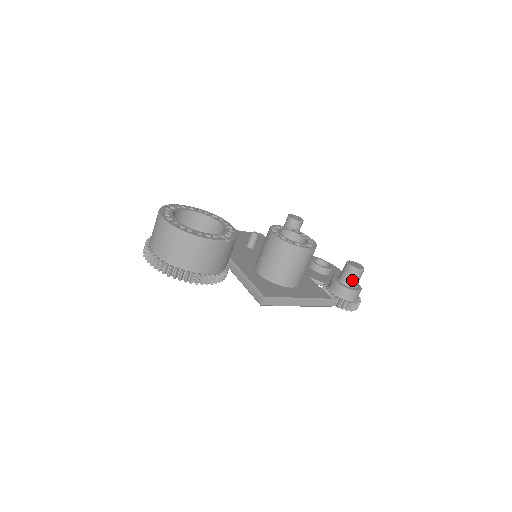
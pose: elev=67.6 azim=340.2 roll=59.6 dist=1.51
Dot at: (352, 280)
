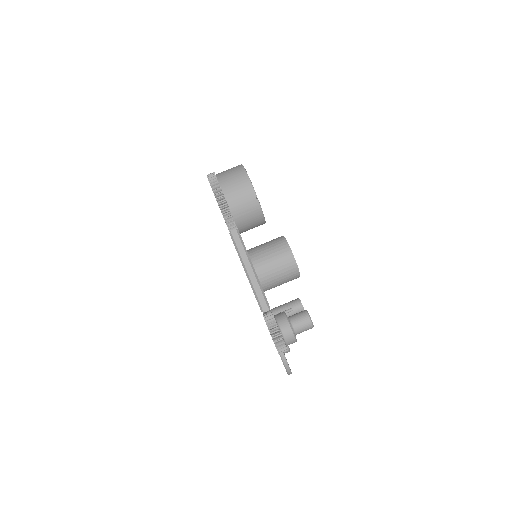
Dot at: (297, 319)
